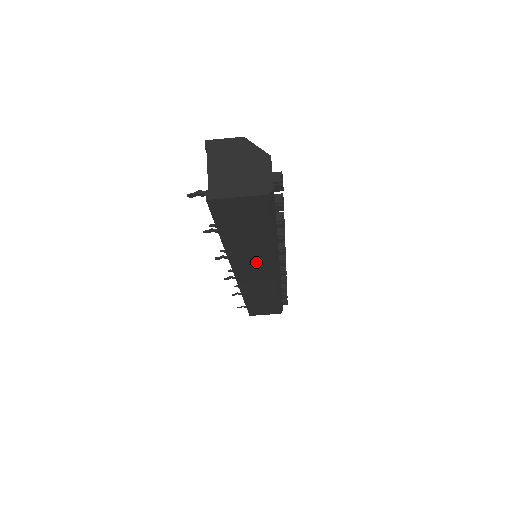
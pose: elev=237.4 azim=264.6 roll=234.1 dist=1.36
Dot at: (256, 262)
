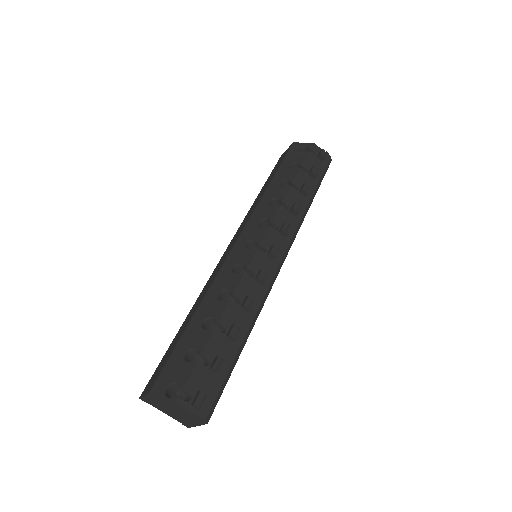
Dot at: occluded
